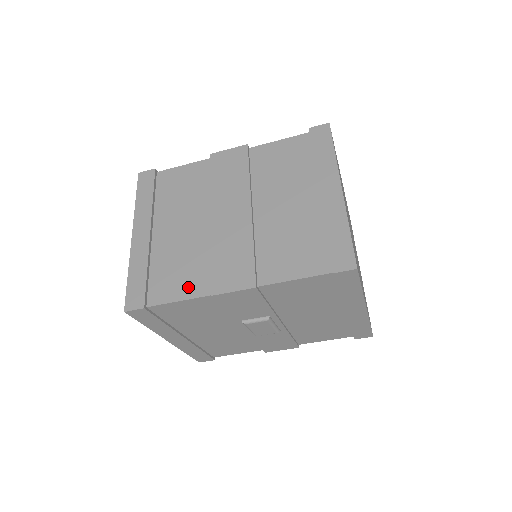
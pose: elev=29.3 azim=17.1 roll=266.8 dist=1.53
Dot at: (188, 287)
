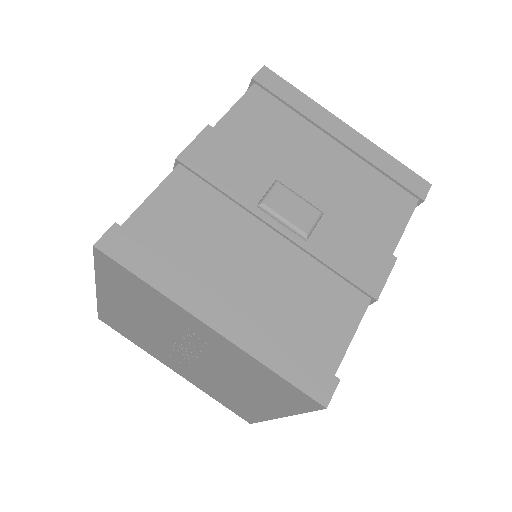
Dot at: occluded
